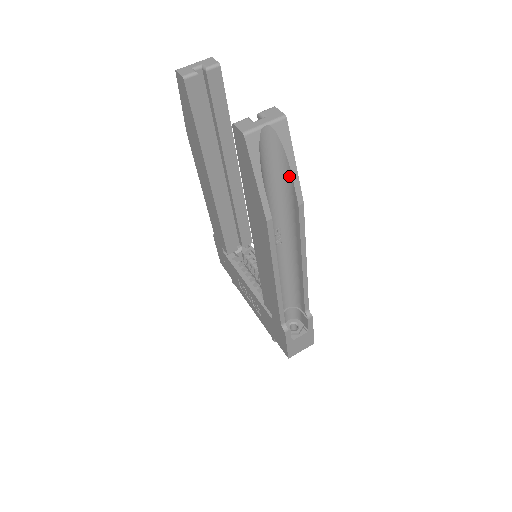
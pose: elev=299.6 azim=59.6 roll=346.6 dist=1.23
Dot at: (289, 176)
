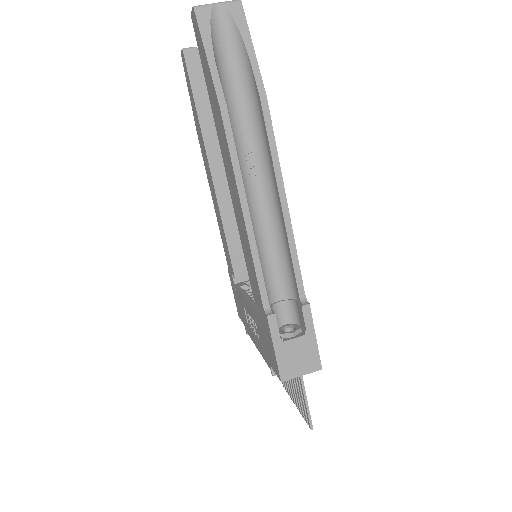
Dot at: (249, 65)
